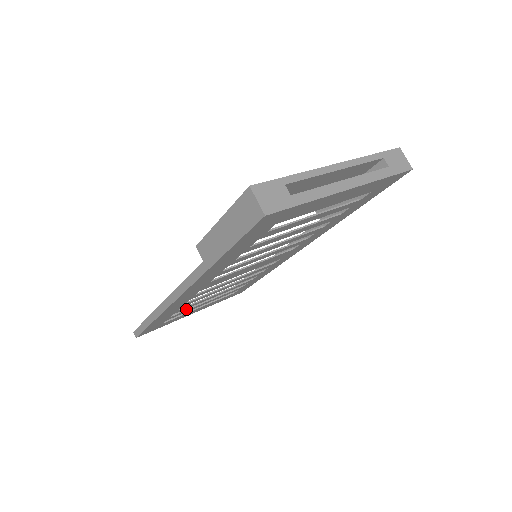
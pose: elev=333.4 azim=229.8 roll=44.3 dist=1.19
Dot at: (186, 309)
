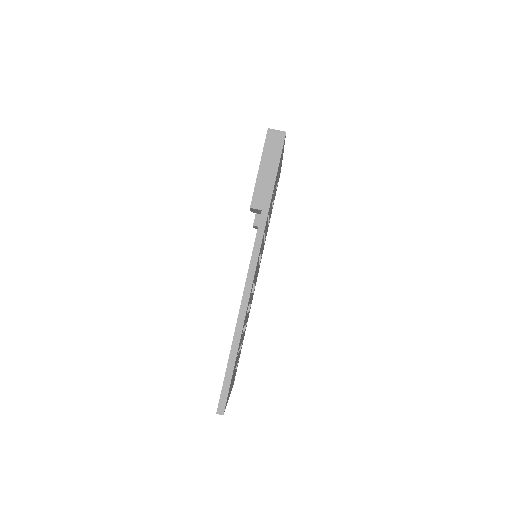
Dot at: occluded
